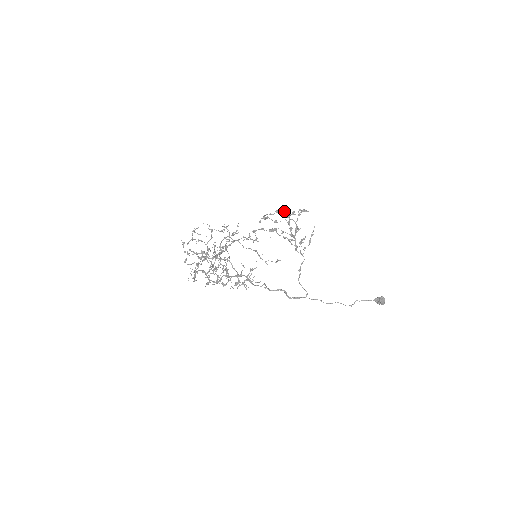
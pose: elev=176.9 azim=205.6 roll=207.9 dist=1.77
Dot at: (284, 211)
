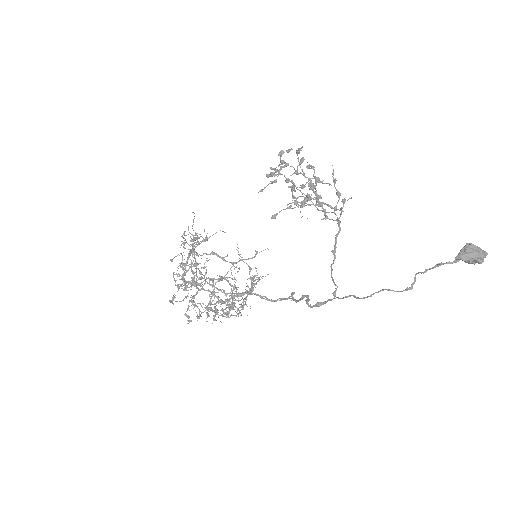
Dot at: occluded
